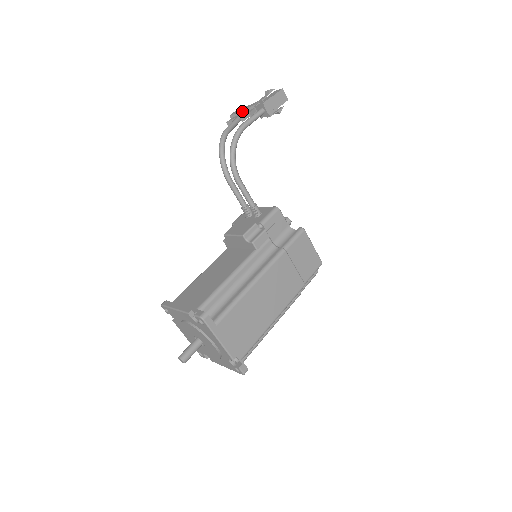
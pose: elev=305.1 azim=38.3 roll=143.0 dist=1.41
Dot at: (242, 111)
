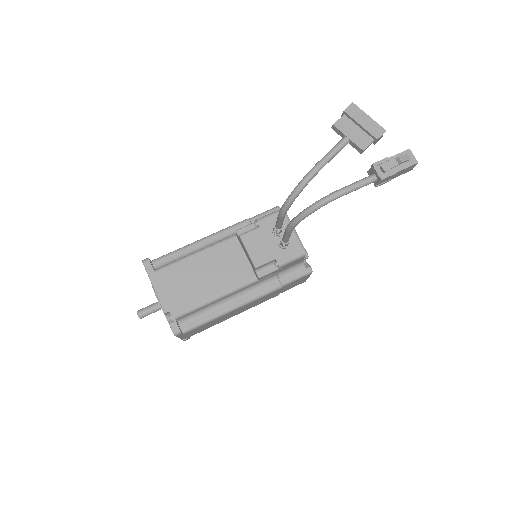
Dot at: (360, 125)
